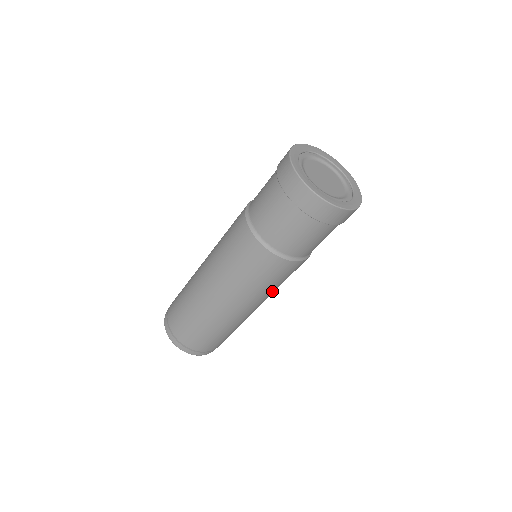
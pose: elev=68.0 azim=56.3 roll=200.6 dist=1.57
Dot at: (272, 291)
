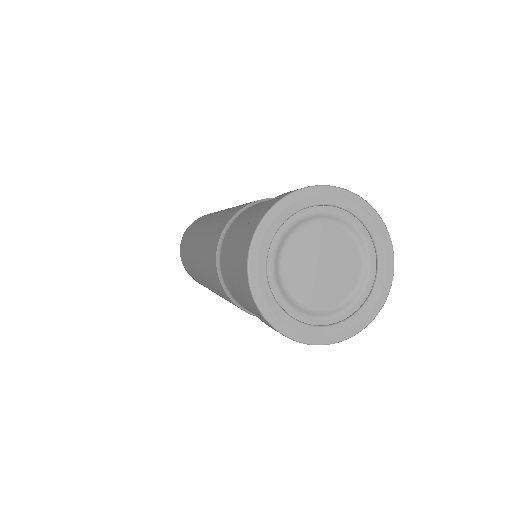
Dot at: occluded
